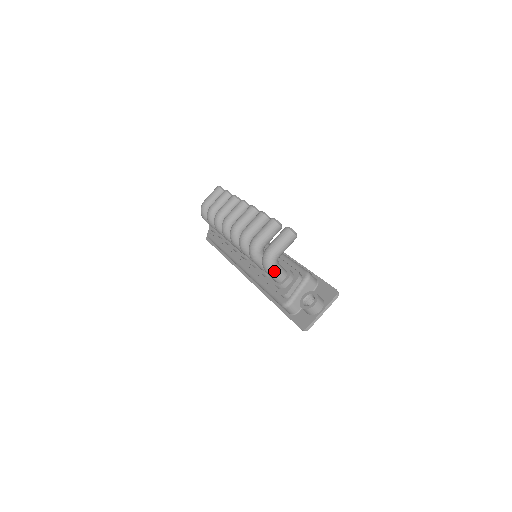
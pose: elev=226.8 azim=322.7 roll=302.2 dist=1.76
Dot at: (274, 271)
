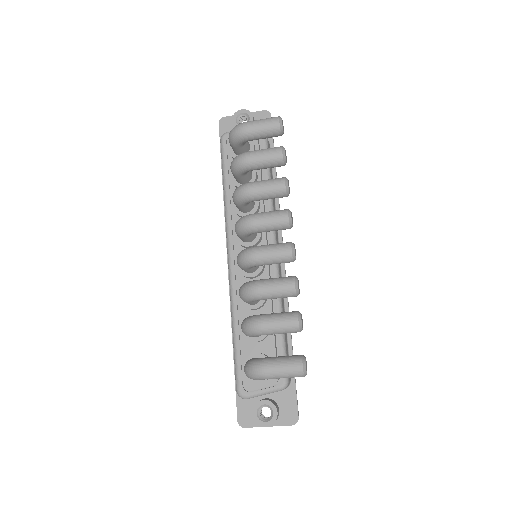
Dot at: occluded
